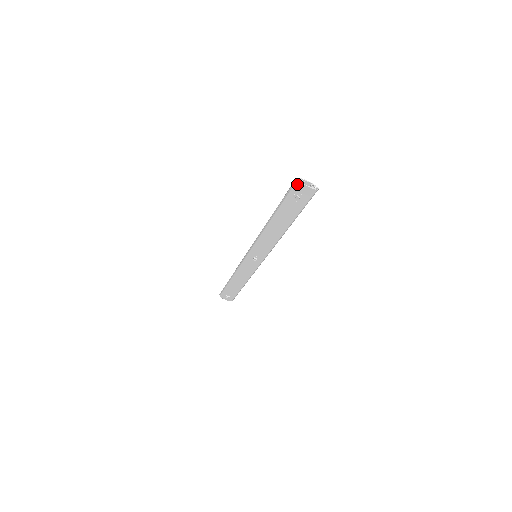
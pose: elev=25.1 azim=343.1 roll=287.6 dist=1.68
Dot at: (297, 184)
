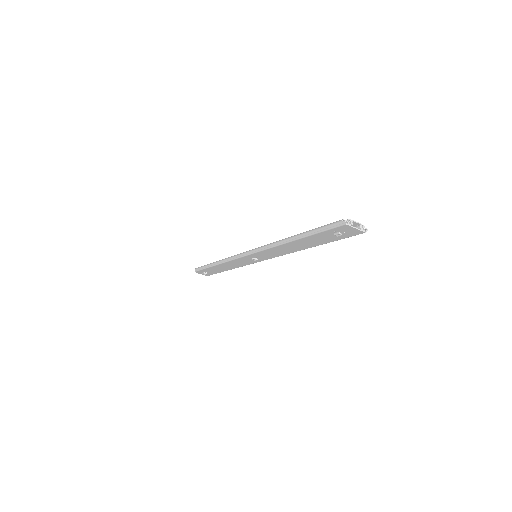
Dot at: (344, 226)
